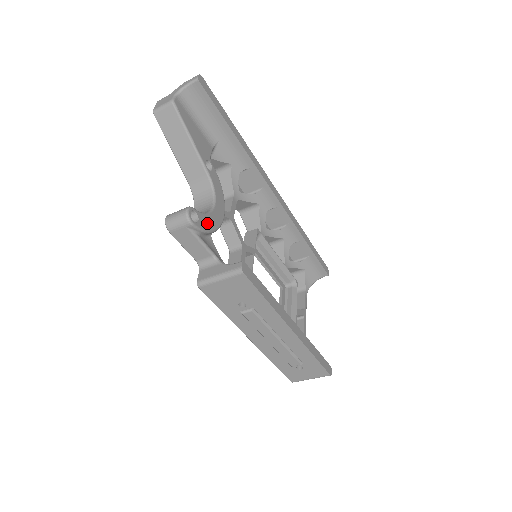
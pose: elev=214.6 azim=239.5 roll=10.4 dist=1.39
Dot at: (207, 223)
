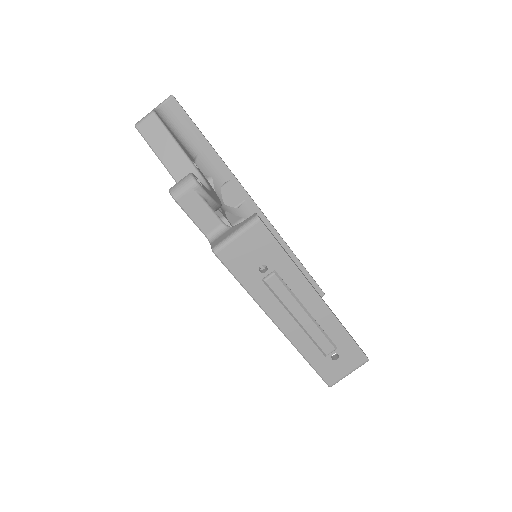
Dot at: (210, 194)
